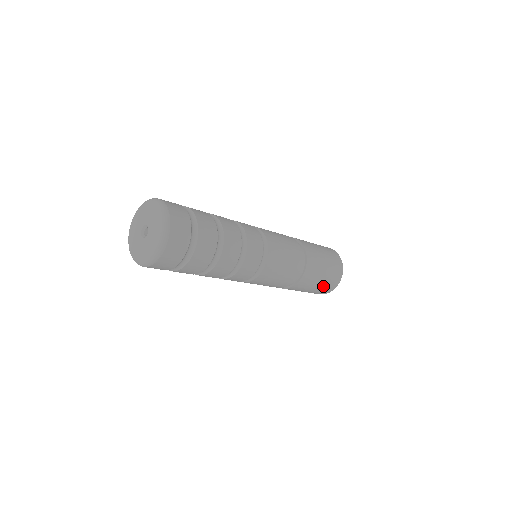
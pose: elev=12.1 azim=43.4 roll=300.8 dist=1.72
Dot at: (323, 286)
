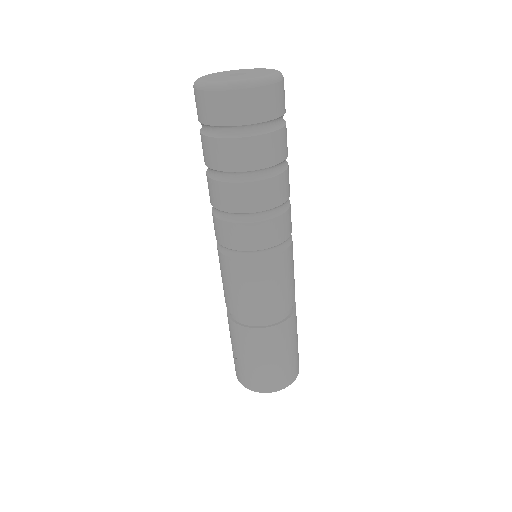
Dot at: occluded
